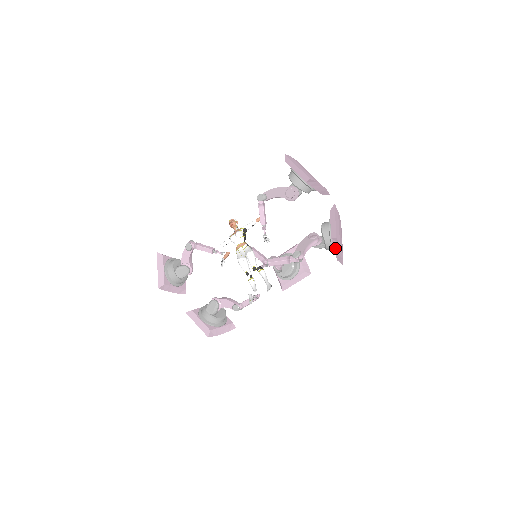
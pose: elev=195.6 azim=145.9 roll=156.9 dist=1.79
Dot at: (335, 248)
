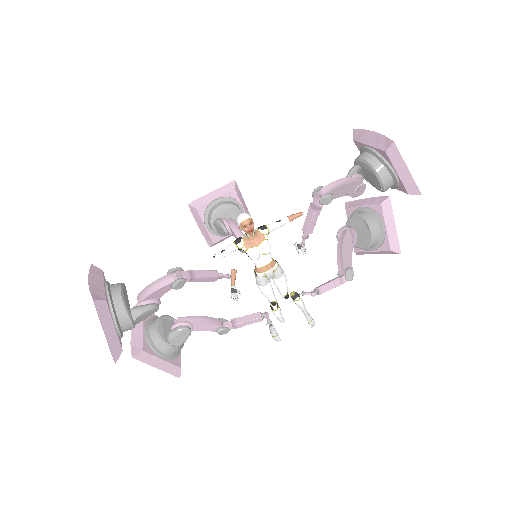
Dot at: (376, 252)
